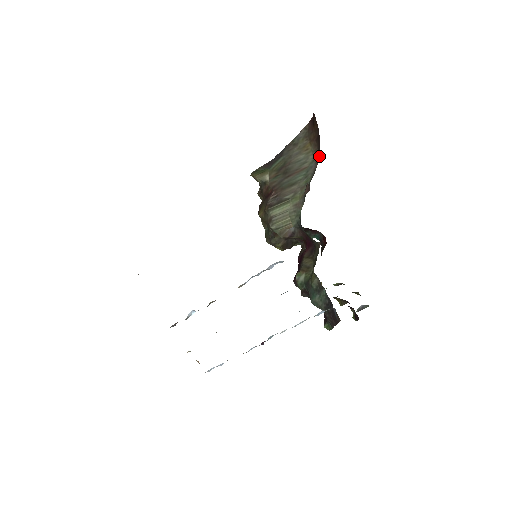
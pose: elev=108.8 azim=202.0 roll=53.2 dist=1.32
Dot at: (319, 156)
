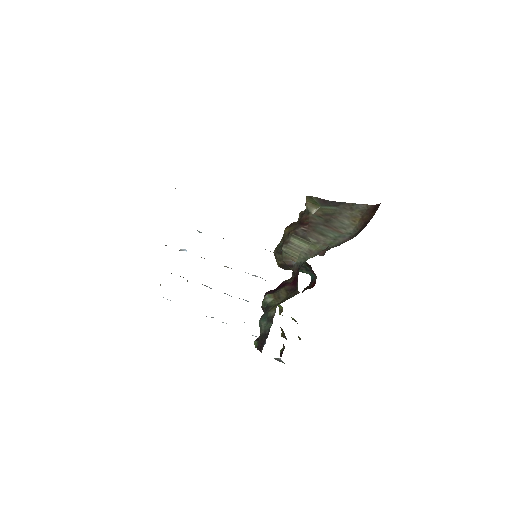
Dot at: (355, 236)
